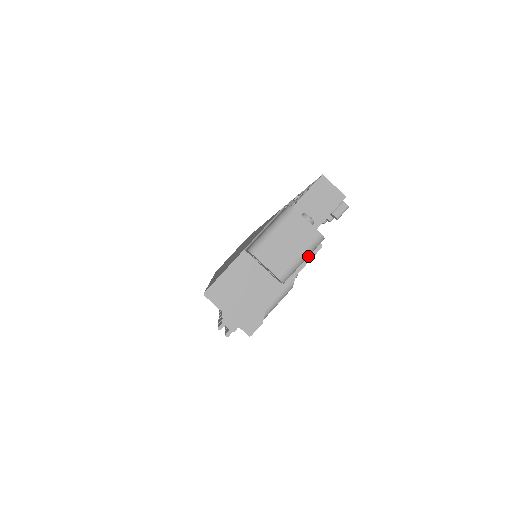
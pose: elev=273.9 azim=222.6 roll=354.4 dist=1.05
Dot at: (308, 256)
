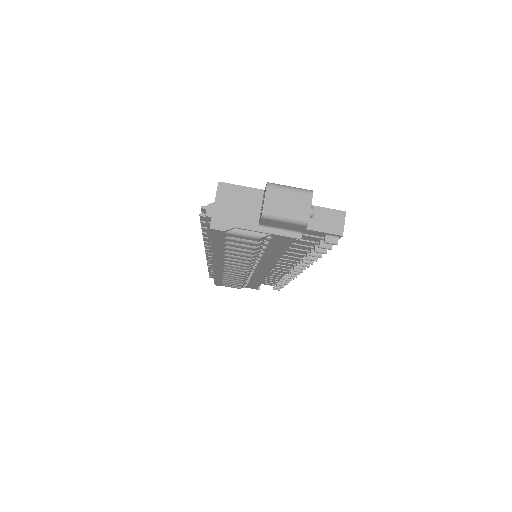
Dot at: (288, 233)
